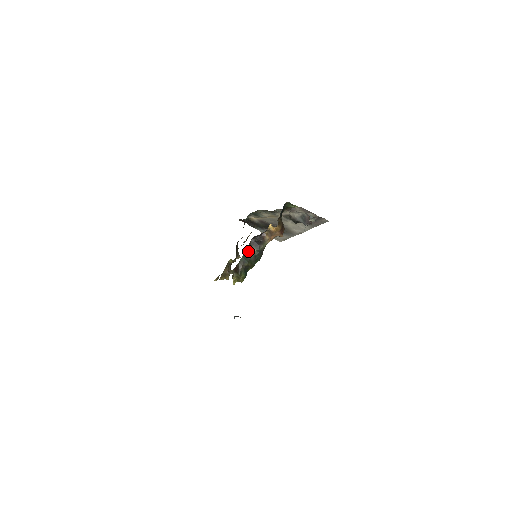
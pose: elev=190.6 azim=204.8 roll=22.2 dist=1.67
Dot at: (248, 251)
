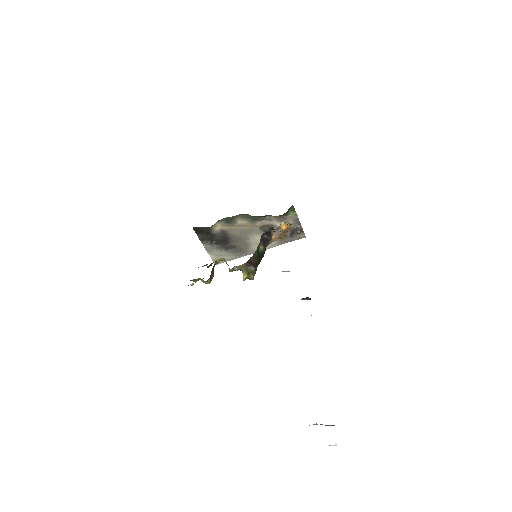
Dot at: (259, 246)
